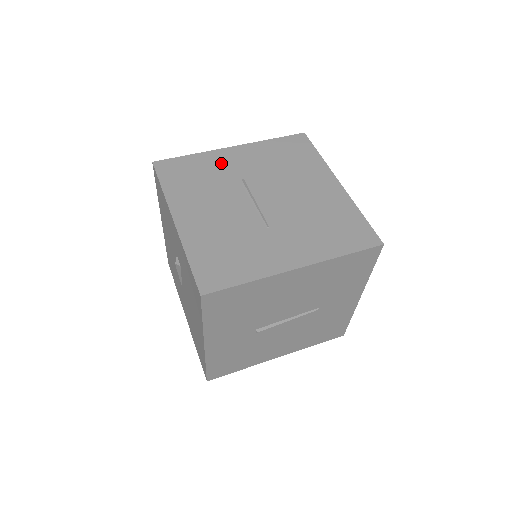
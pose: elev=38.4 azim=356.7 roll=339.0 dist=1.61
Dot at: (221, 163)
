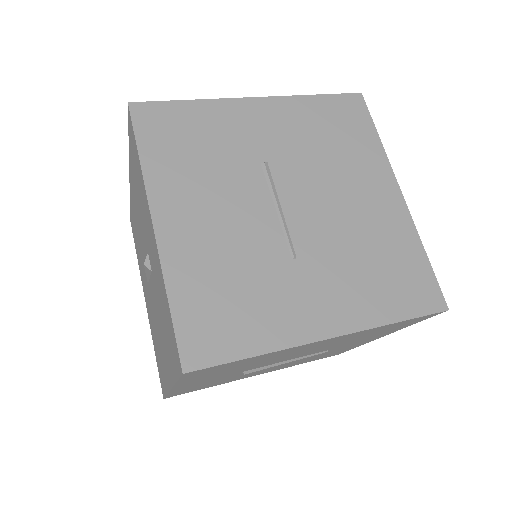
Dot at: (236, 125)
